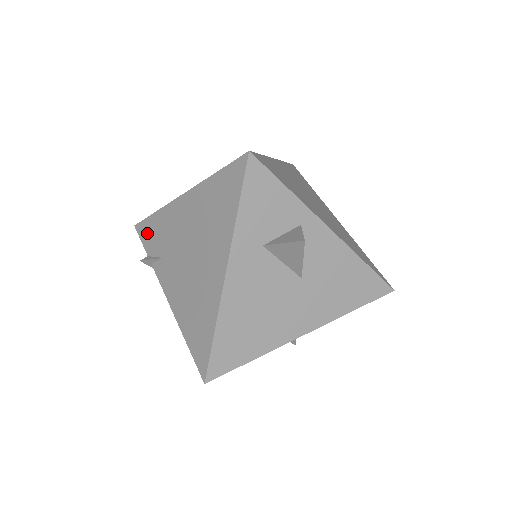
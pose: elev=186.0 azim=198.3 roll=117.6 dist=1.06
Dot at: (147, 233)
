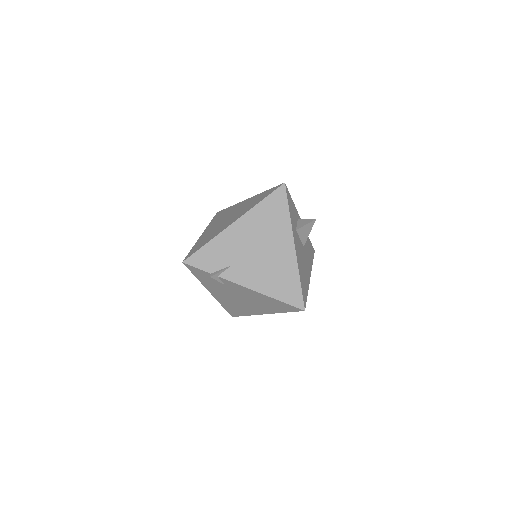
Dot at: (203, 260)
